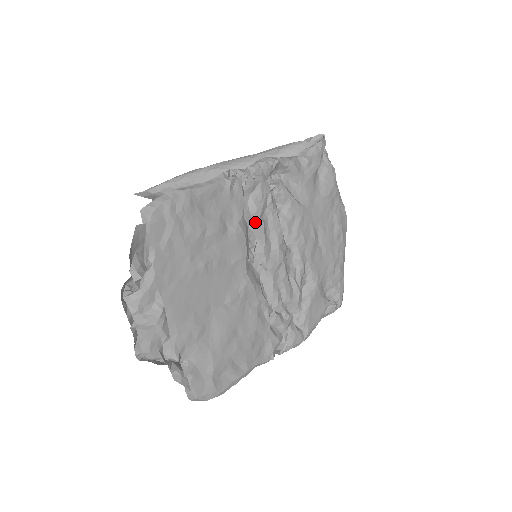
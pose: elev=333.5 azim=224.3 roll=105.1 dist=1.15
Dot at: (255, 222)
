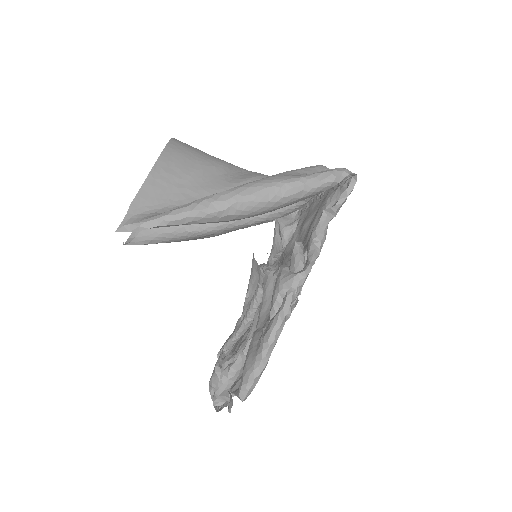
Dot at: occluded
